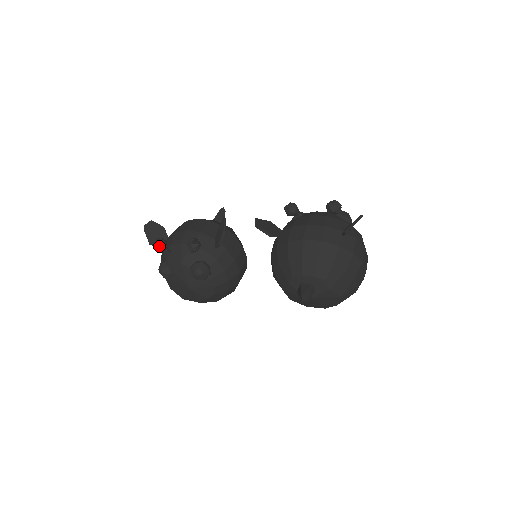
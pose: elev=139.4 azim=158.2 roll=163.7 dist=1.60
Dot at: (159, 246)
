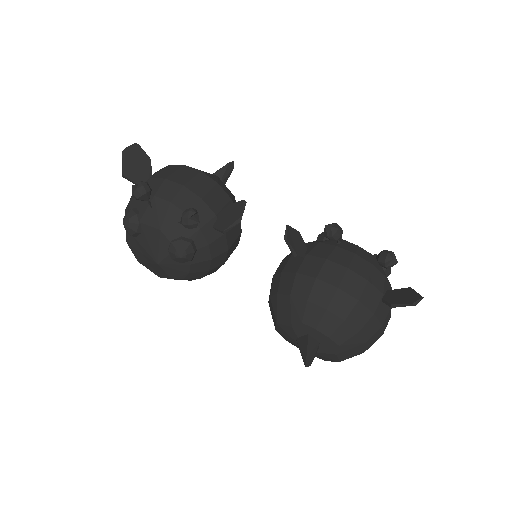
Dot at: (140, 194)
